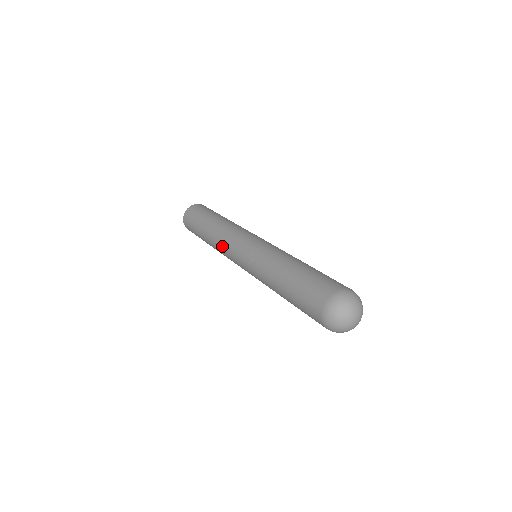
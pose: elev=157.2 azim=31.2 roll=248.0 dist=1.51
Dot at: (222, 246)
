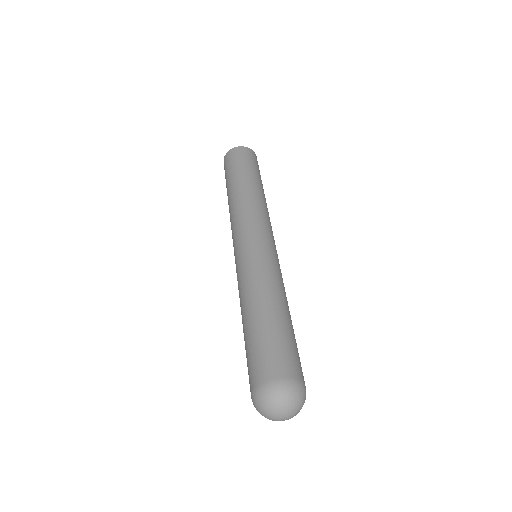
Dot at: occluded
